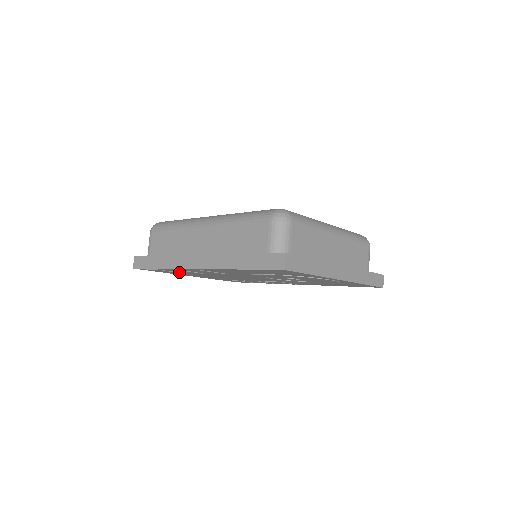
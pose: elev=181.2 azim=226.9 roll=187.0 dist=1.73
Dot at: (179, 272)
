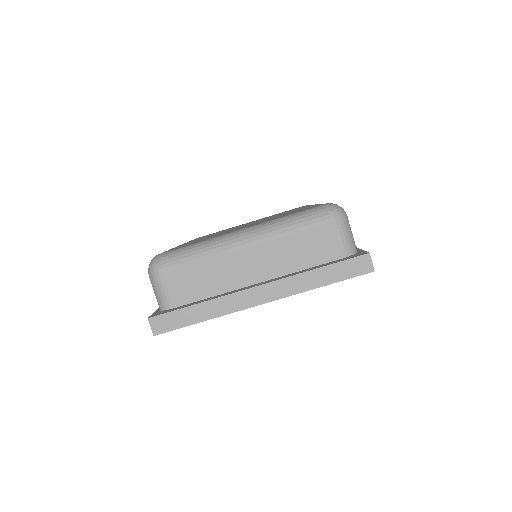
Dot at: occluded
